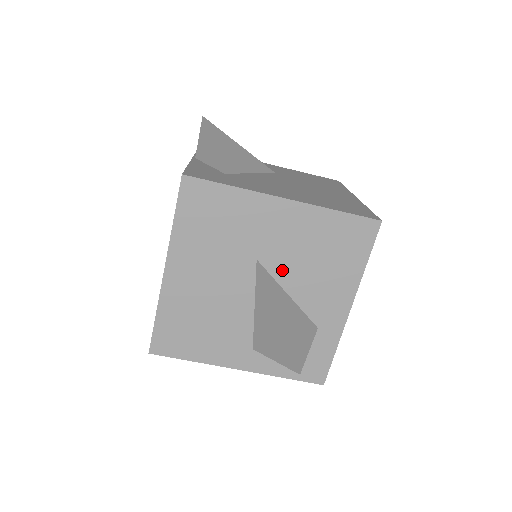
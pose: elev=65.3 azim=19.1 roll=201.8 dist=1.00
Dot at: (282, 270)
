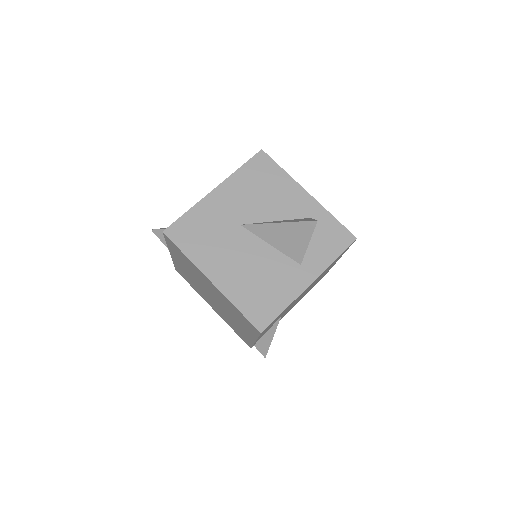
Dot at: (256, 215)
